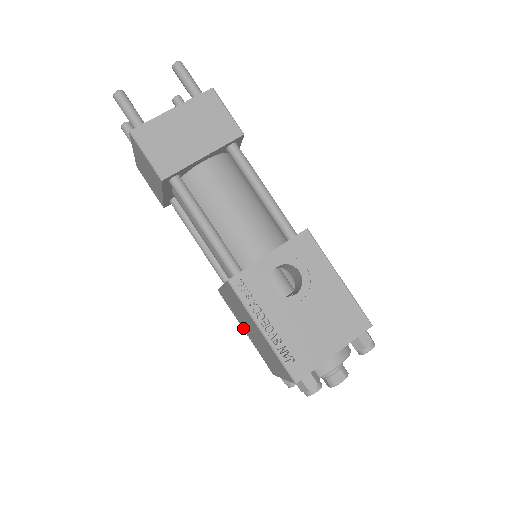
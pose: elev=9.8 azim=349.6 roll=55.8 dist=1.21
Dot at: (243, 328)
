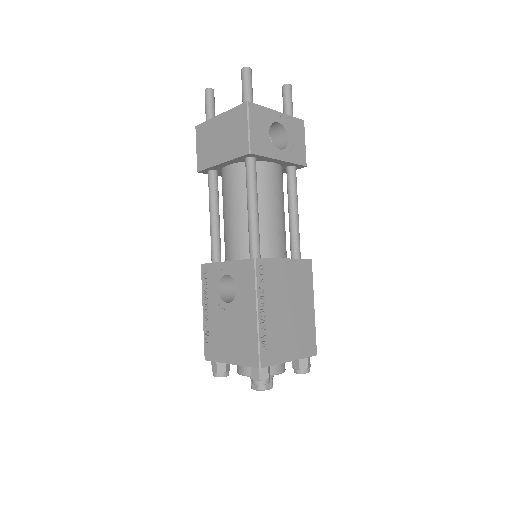
Dot at: occluded
